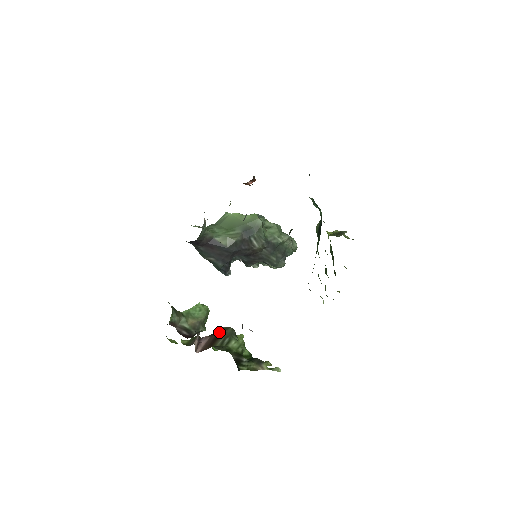
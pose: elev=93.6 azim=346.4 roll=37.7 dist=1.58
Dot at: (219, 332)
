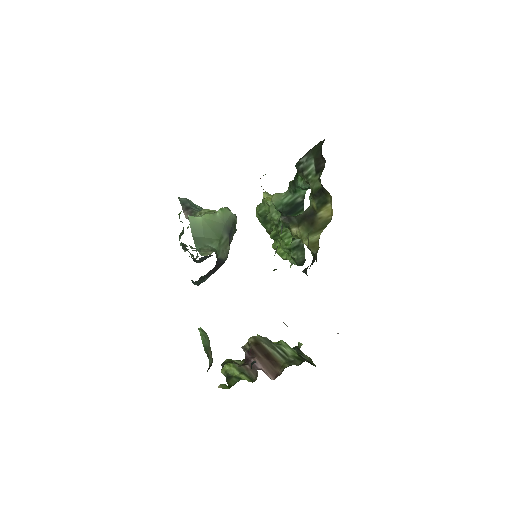
Dot at: (258, 348)
